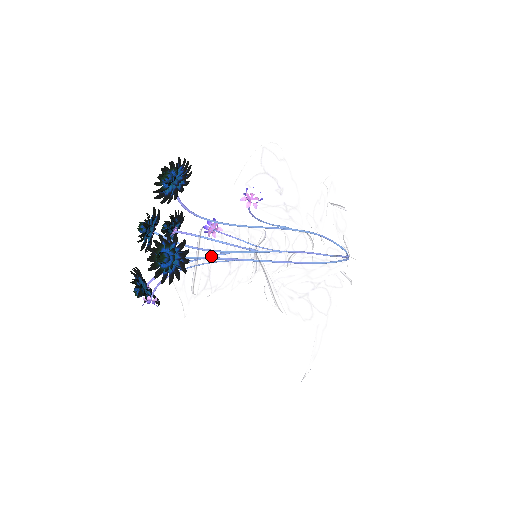
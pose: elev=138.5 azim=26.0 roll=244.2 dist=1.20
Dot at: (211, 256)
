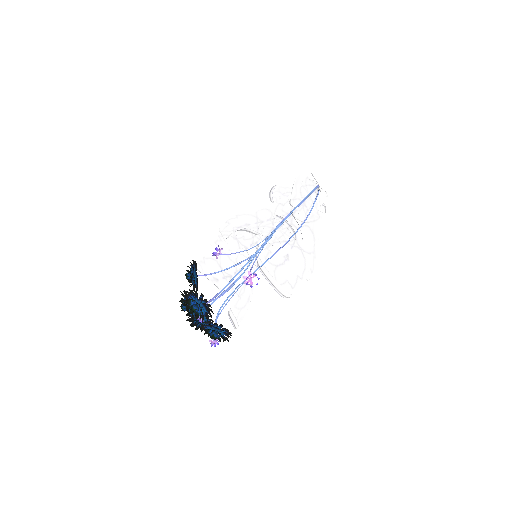
Dot at: (239, 313)
